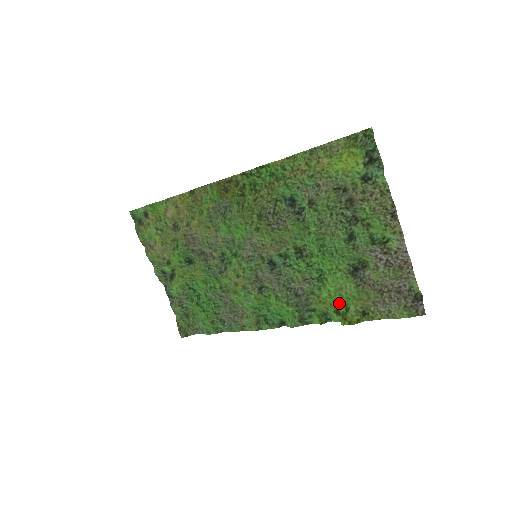
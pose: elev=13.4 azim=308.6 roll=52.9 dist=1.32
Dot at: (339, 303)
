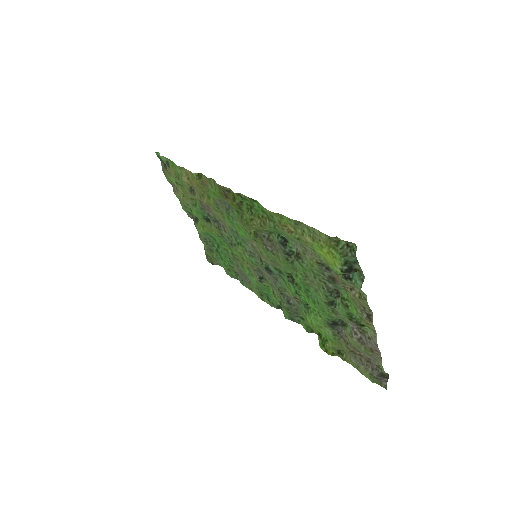
Dot at: occluded
